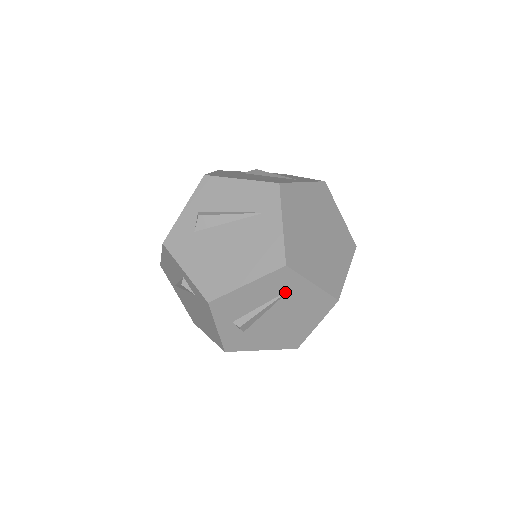
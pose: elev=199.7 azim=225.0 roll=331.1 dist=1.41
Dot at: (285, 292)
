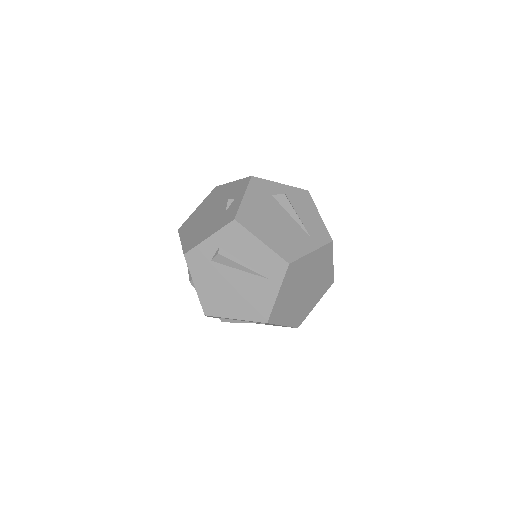
Dot at: (261, 323)
